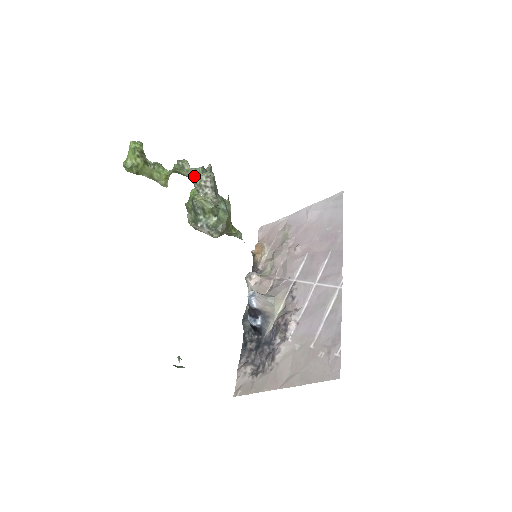
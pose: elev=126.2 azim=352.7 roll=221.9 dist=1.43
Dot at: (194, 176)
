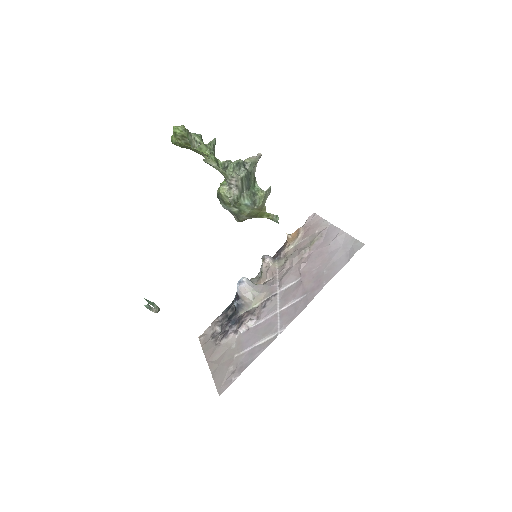
Dot at: (221, 172)
